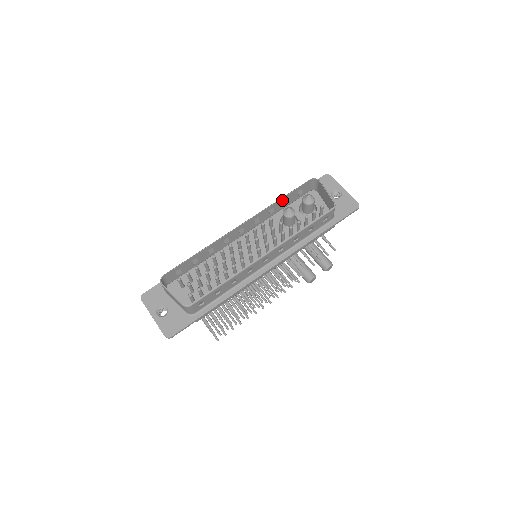
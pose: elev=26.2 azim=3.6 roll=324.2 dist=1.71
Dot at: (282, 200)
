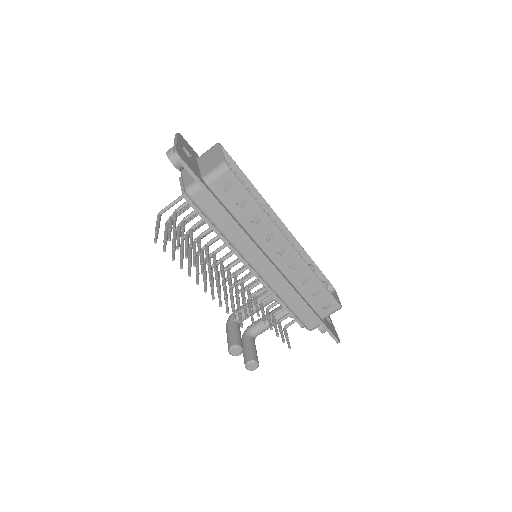
Dot at: (309, 262)
